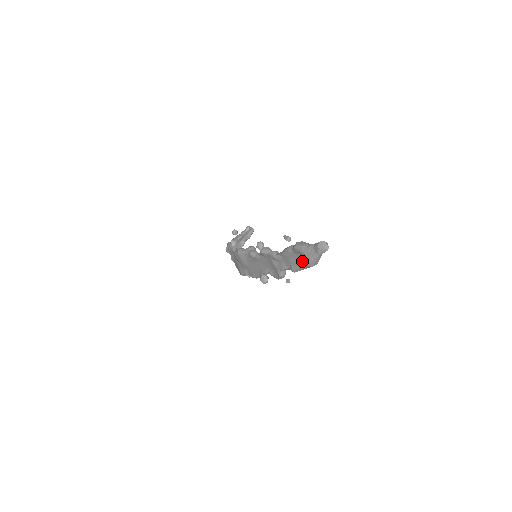
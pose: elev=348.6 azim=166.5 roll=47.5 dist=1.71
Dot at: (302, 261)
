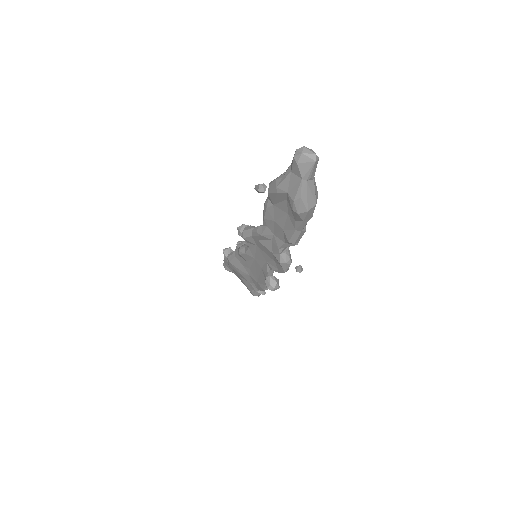
Dot at: (291, 212)
